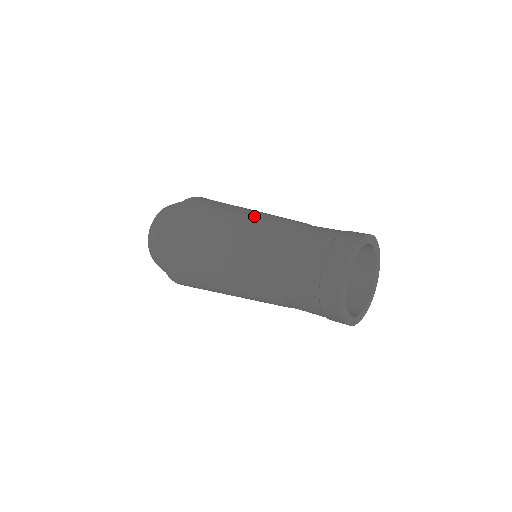
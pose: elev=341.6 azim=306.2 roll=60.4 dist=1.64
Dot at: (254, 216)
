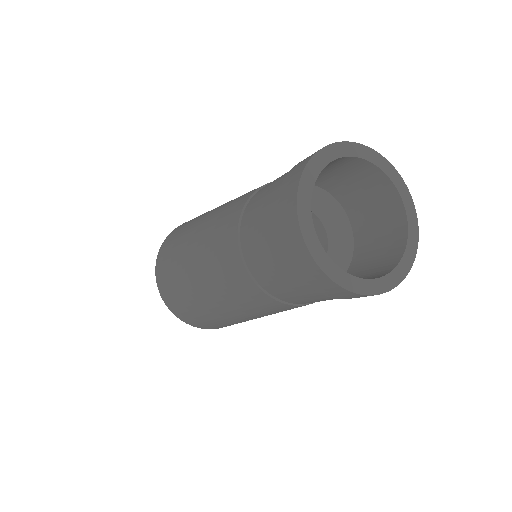
Dot at: occluded
